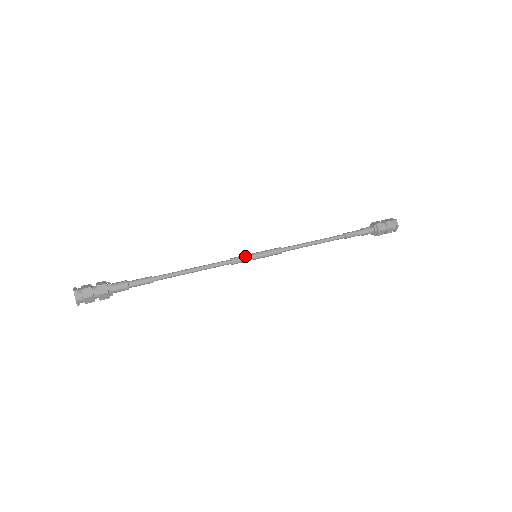
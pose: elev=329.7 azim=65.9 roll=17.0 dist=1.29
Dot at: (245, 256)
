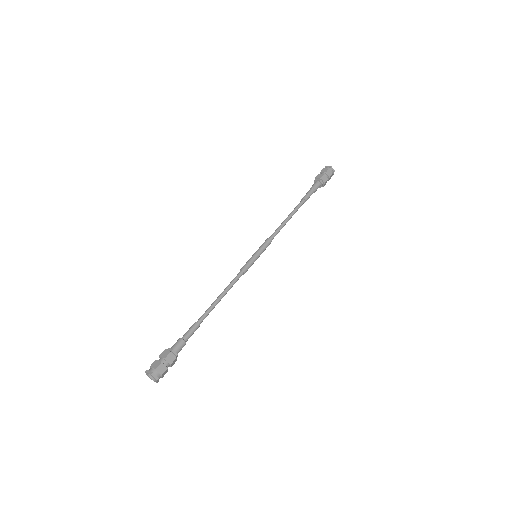
Dot at: (250, 262)
